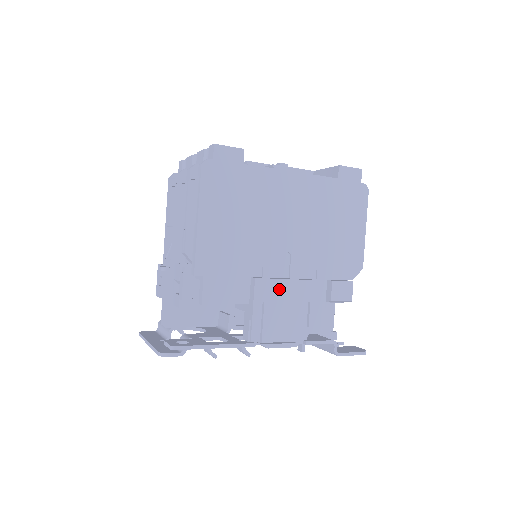
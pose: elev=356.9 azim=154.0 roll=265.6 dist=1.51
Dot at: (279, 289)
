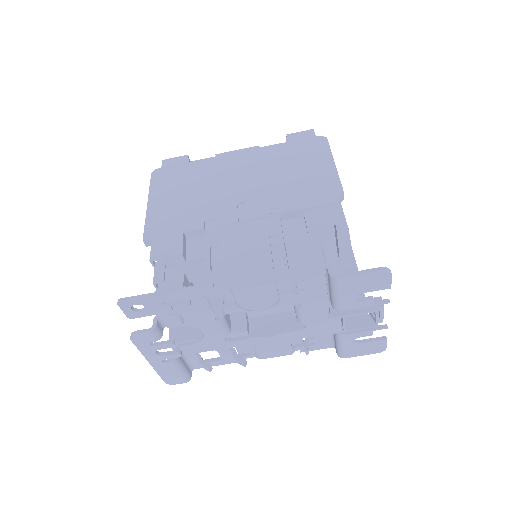
Dot at: (236, 232)
